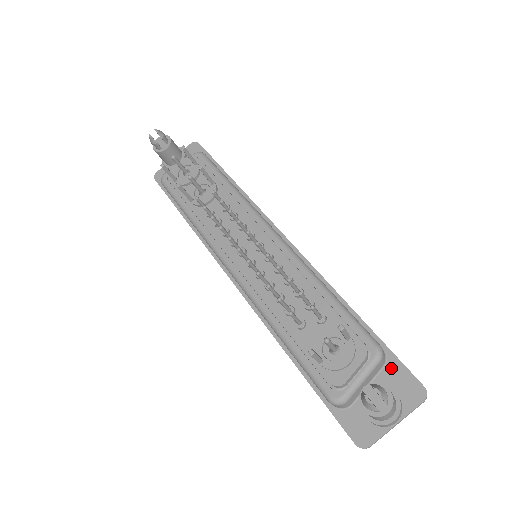
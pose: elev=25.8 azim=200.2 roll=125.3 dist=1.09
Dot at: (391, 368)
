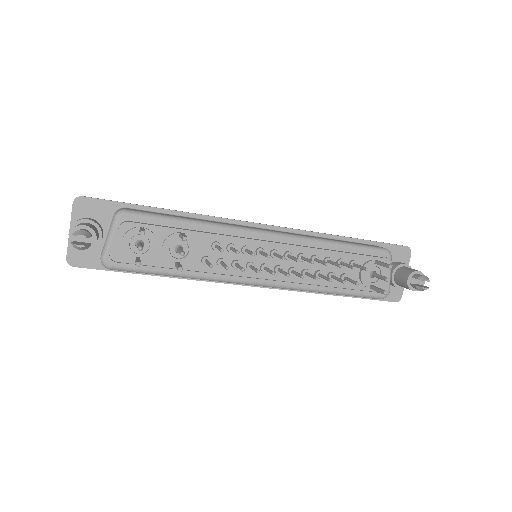
Dot at: occluded
